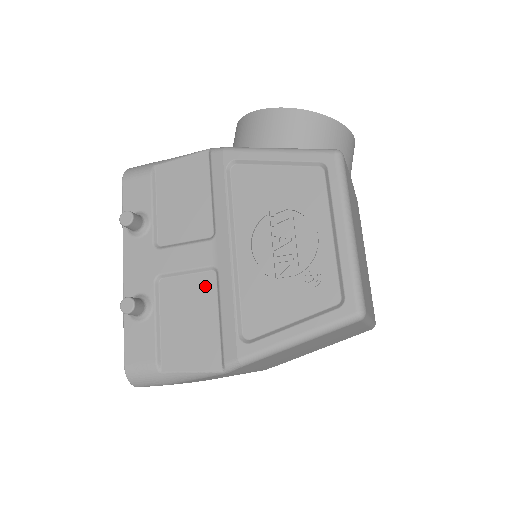
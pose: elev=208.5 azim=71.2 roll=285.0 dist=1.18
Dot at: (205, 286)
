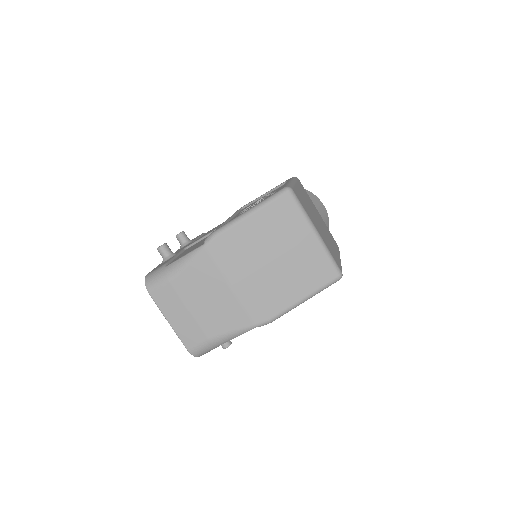
Dot at: occluded
